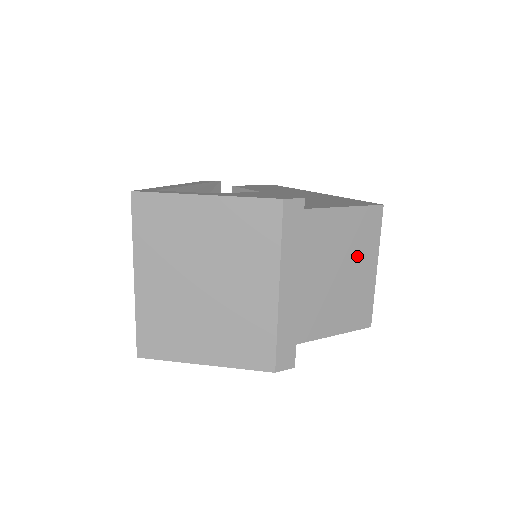
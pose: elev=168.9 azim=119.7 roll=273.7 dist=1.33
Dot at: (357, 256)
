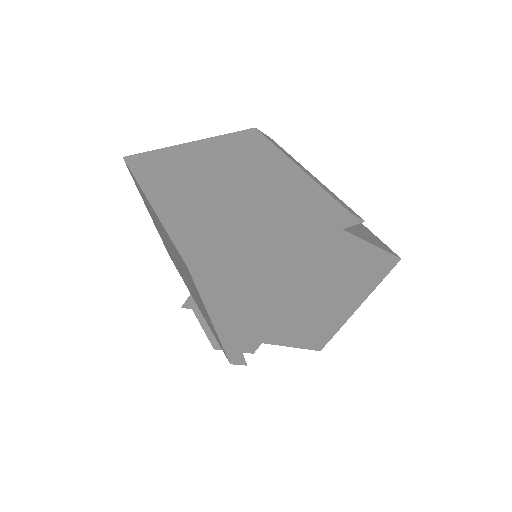
Dot at: occluded
